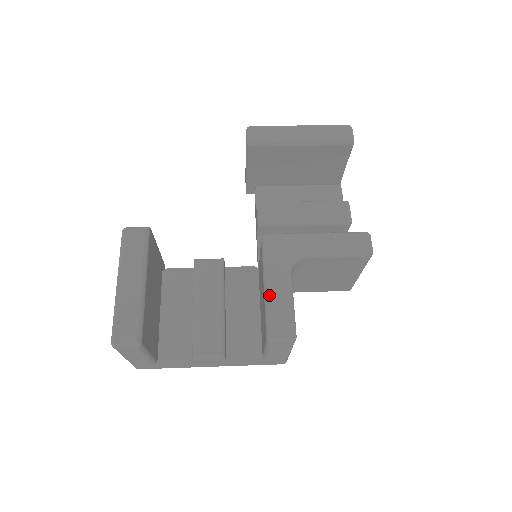
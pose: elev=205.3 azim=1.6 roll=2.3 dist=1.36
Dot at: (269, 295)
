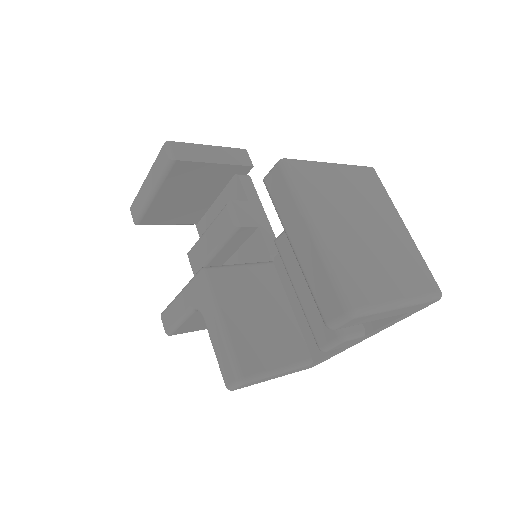
Dot at: (174, 300)
